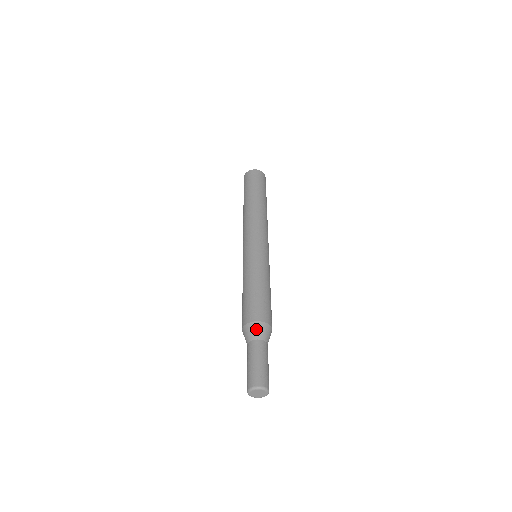
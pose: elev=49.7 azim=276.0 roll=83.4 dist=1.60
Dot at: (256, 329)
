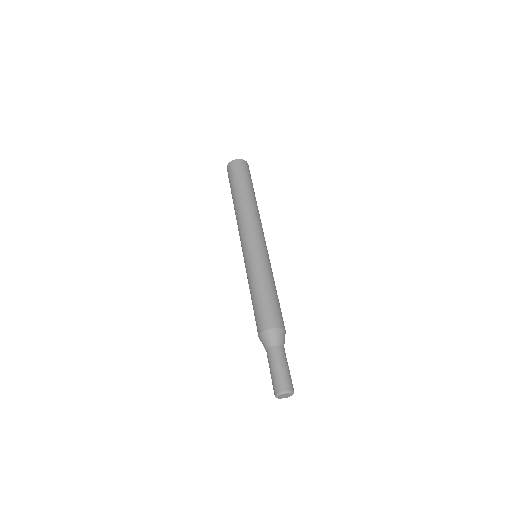
Dot at: (272, 336)
